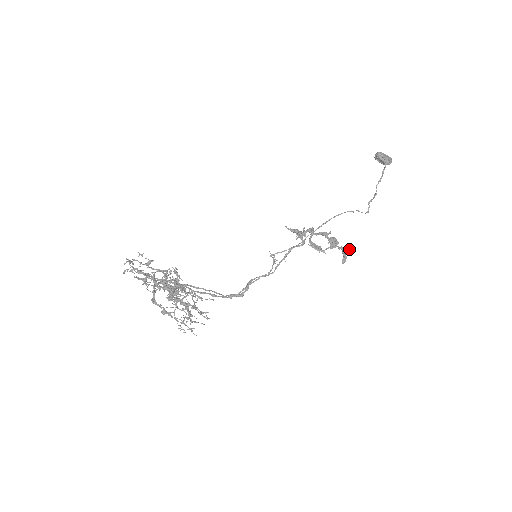
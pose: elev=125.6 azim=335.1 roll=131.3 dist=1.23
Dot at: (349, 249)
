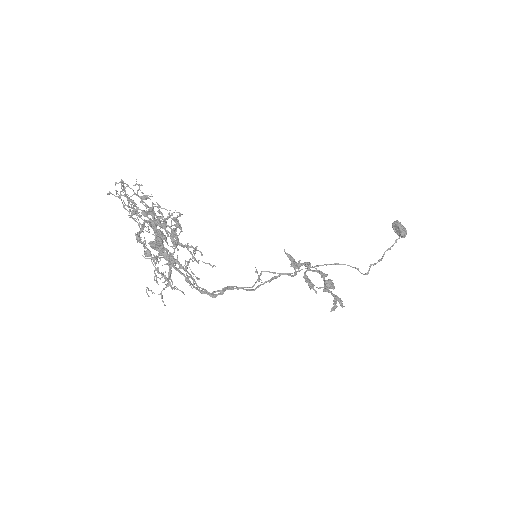
Dot at: (341, 300)
